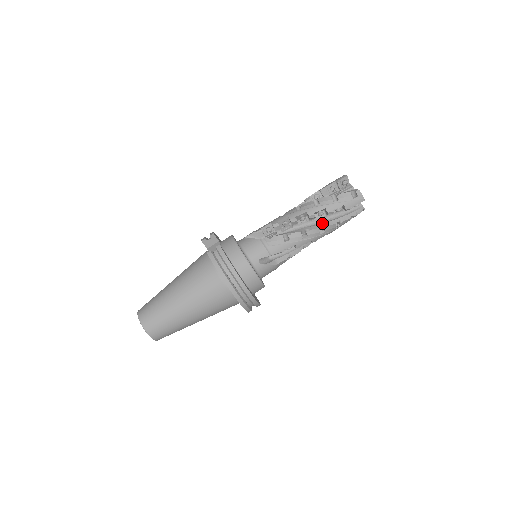
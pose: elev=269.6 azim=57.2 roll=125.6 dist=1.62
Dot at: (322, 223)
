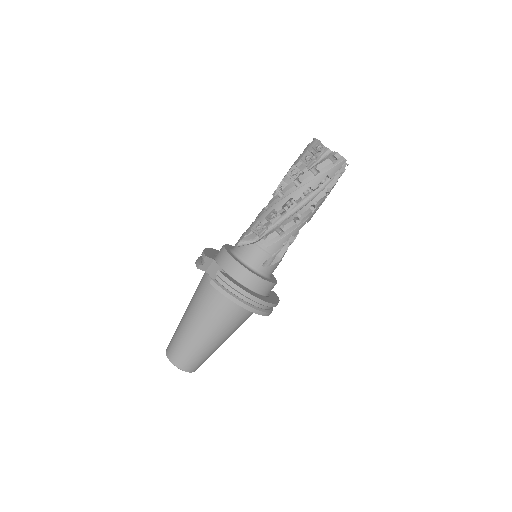
Dot at: (311, 201)
